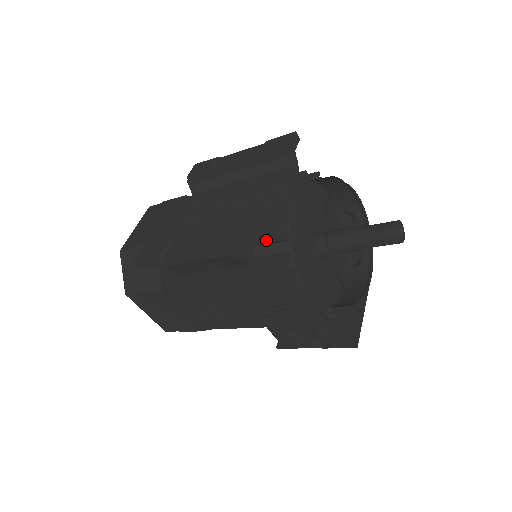
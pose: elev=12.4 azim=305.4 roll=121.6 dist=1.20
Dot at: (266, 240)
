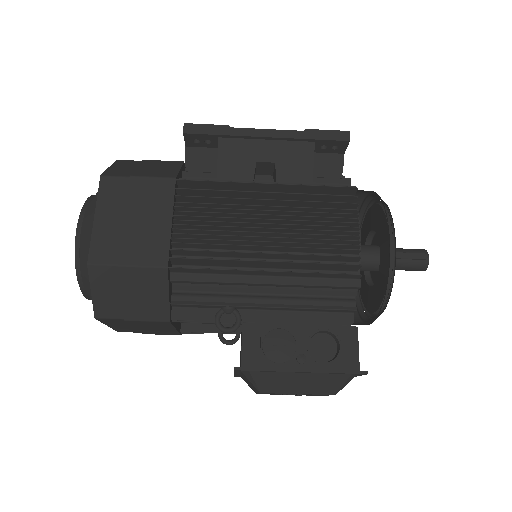
Dot at: (330, 180)
